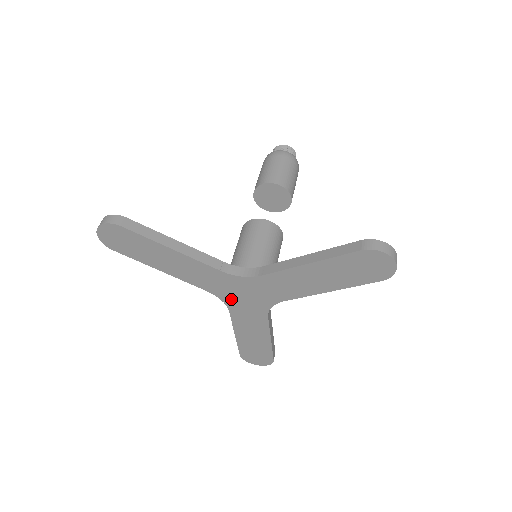
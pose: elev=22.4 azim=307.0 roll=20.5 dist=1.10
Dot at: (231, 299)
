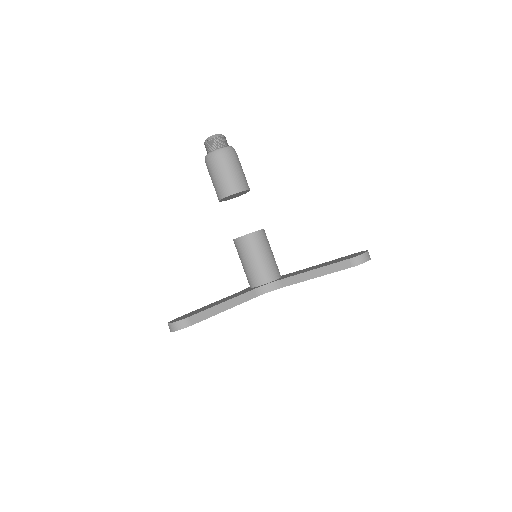
Dot at: occluded
